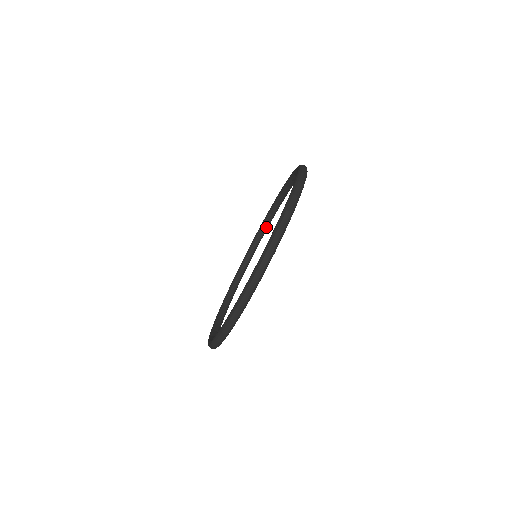
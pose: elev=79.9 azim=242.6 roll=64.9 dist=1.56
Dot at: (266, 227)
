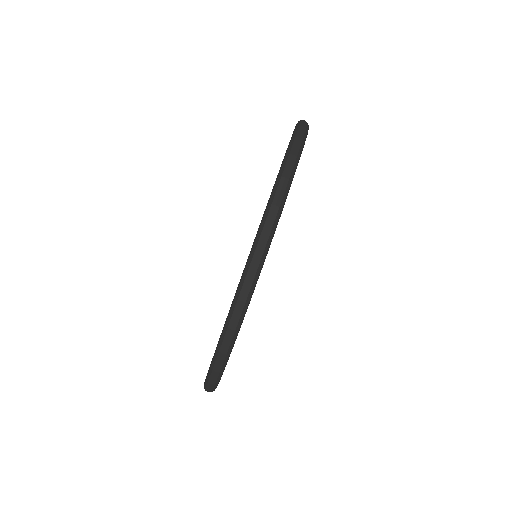
Dot at: occluded
